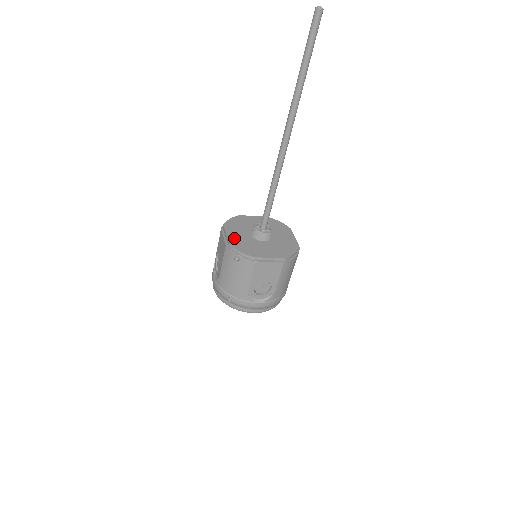
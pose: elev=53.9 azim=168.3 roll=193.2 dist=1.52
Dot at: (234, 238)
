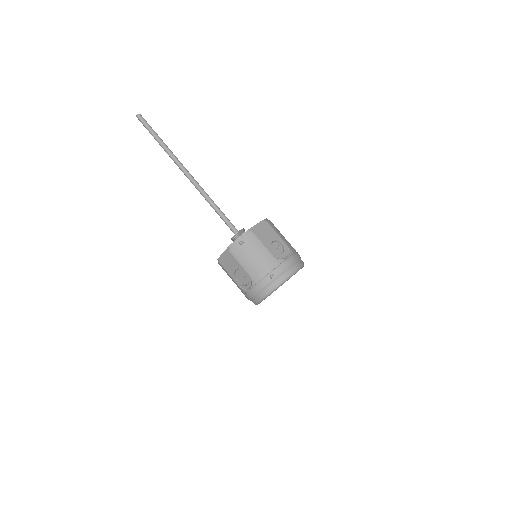
Dot at: occluded
